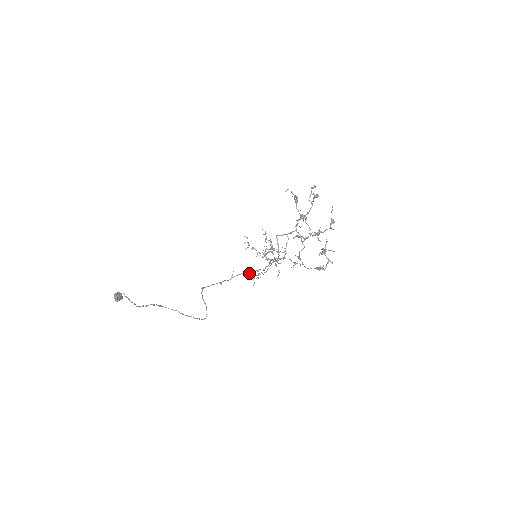
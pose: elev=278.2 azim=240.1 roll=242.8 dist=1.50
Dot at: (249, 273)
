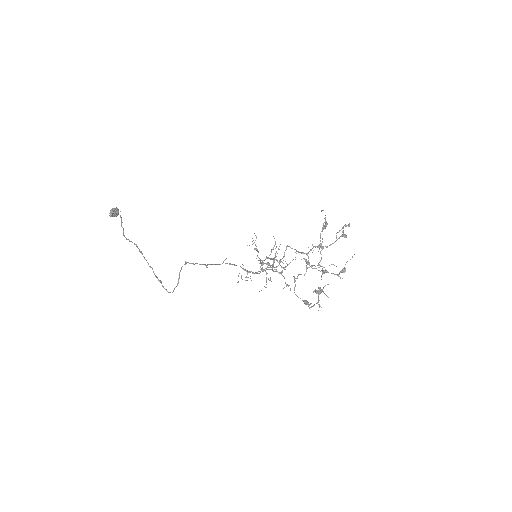
Dot at: (241, 267)
